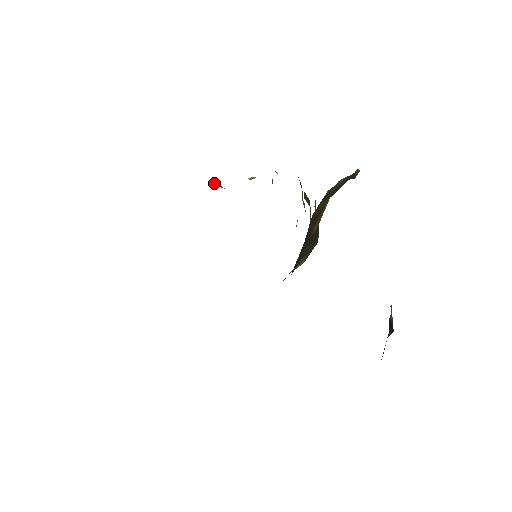
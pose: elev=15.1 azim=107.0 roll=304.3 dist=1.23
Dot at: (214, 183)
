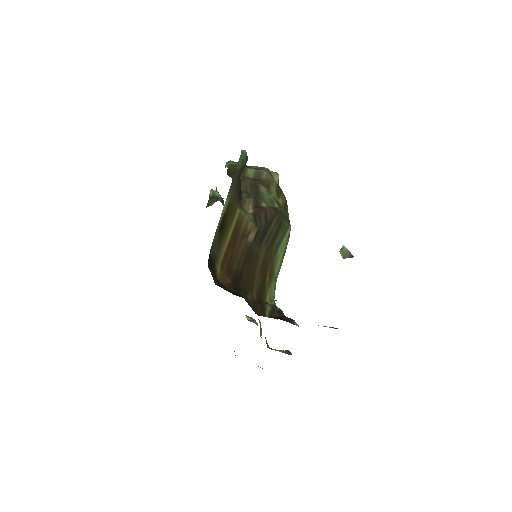
Dot at: (209, 203)
